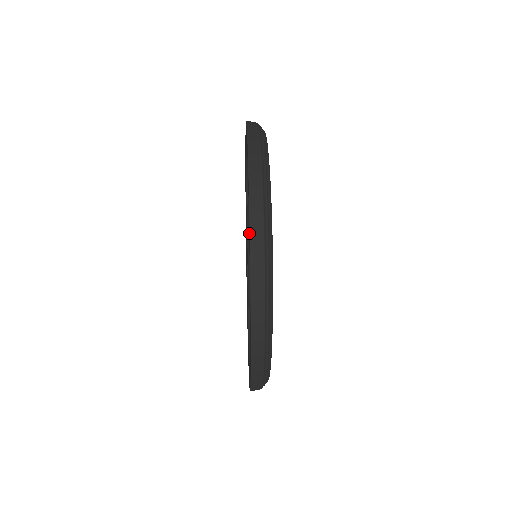
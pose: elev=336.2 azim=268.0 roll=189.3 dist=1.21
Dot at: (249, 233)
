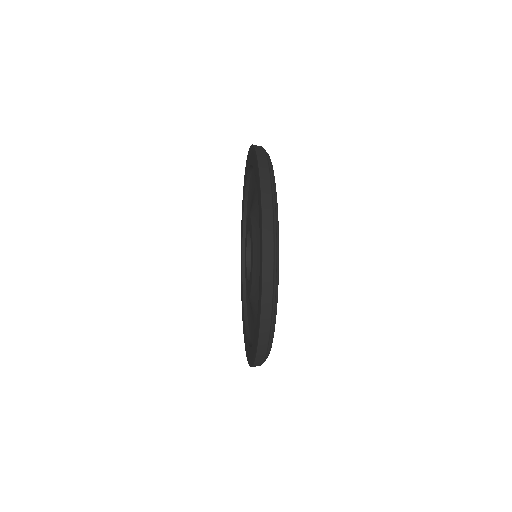
Dot at: (253, 146)
